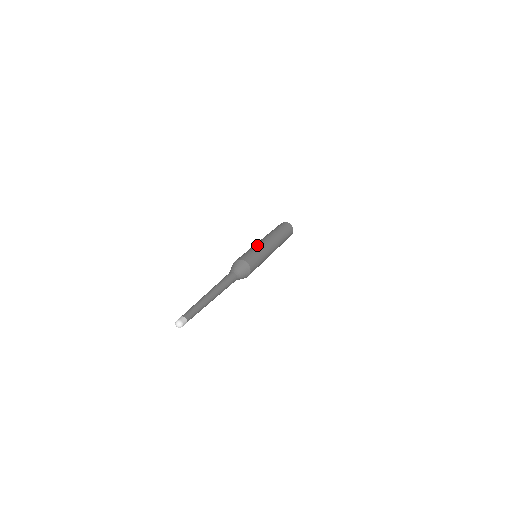
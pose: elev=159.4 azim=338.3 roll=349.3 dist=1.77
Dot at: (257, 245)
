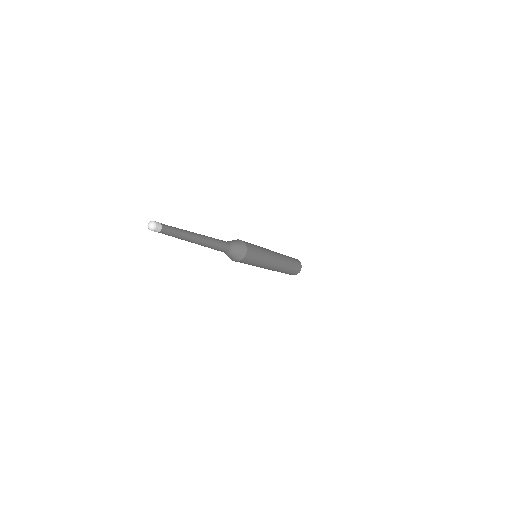
Dot at: occluded
